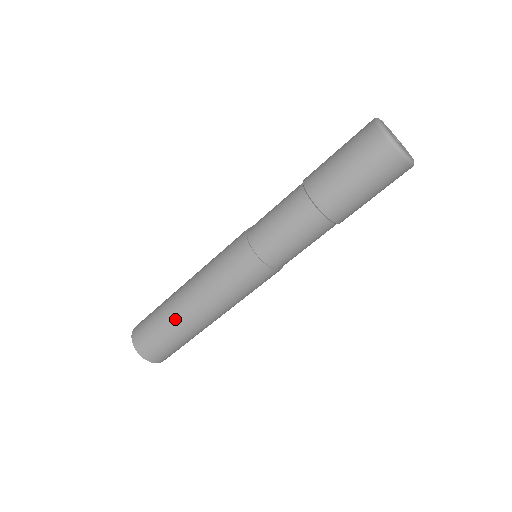
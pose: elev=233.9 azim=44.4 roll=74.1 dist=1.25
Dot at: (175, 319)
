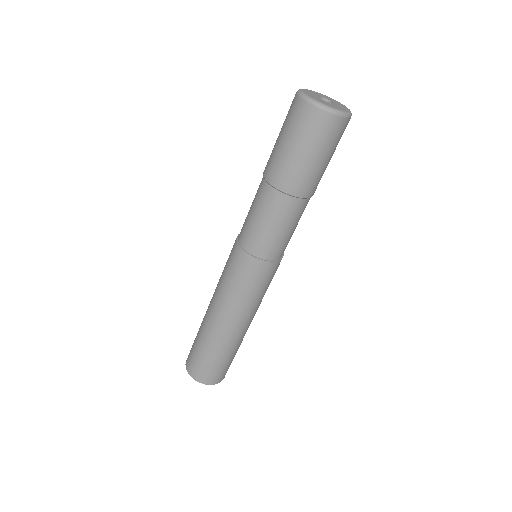
Dot at: (208, 336)
